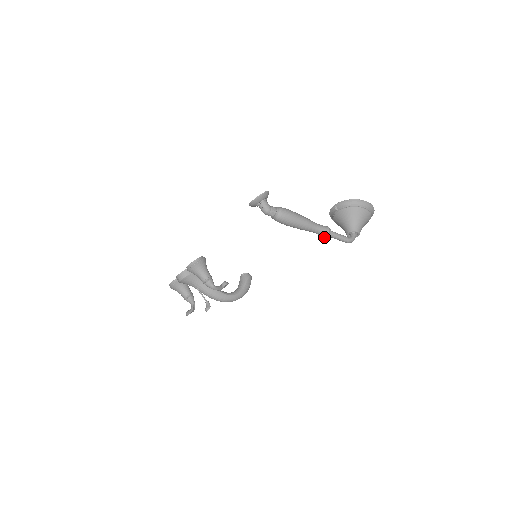
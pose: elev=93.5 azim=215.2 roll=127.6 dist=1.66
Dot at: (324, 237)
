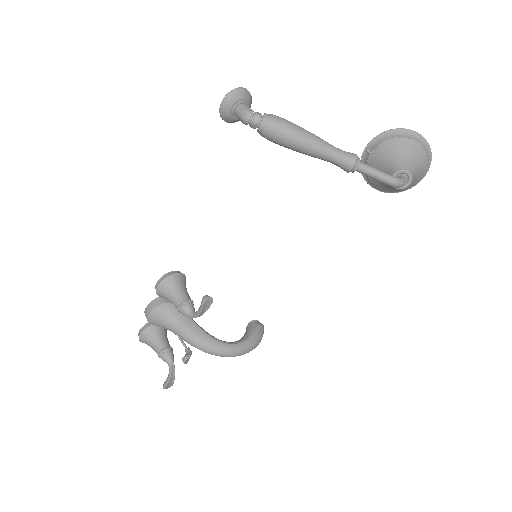
Dot at: (350, 169)
